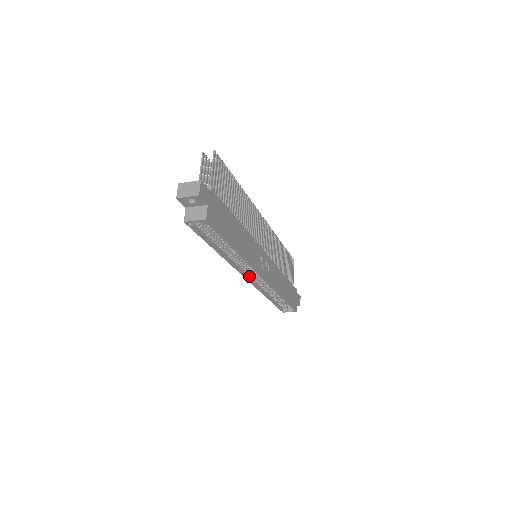
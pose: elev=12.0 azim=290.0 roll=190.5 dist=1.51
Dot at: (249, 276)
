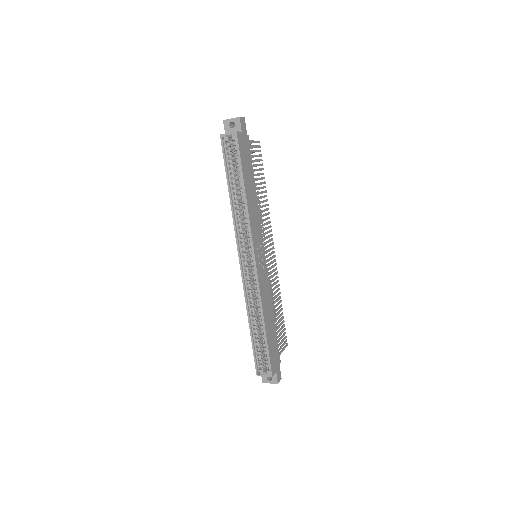
Dot at: (243, 261)
